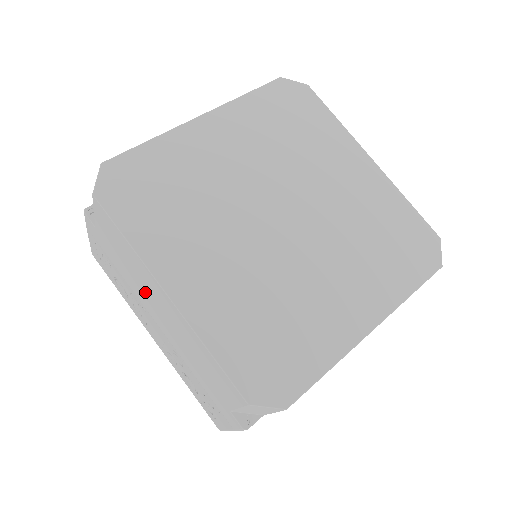
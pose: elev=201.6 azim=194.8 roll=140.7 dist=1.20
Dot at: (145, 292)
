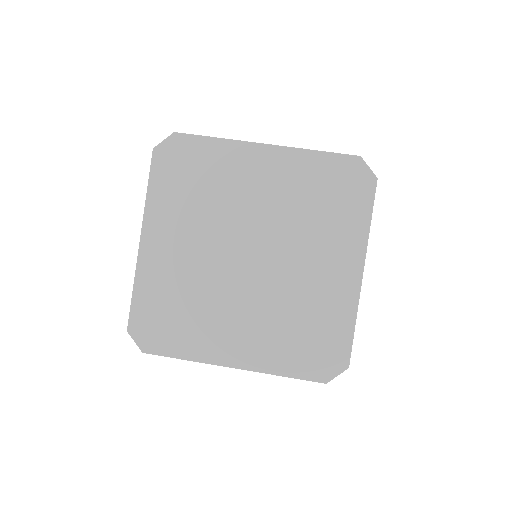
Dot at: occluded
